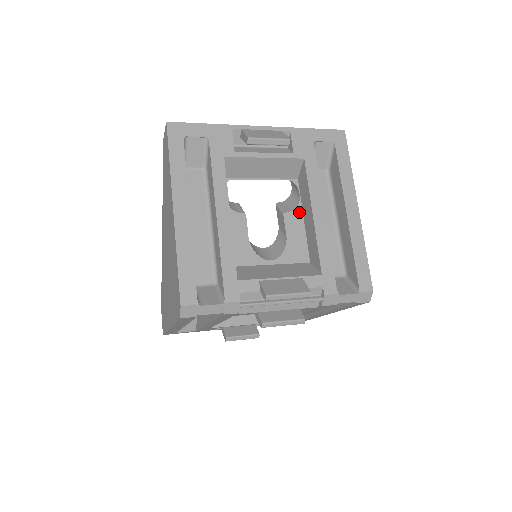
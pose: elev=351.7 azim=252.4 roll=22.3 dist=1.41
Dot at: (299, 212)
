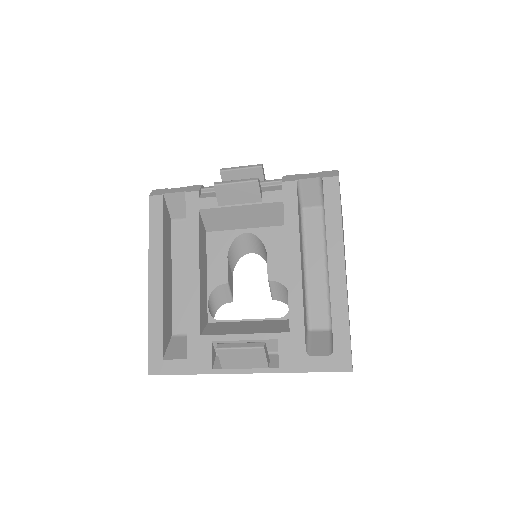
Dot at: occluded
